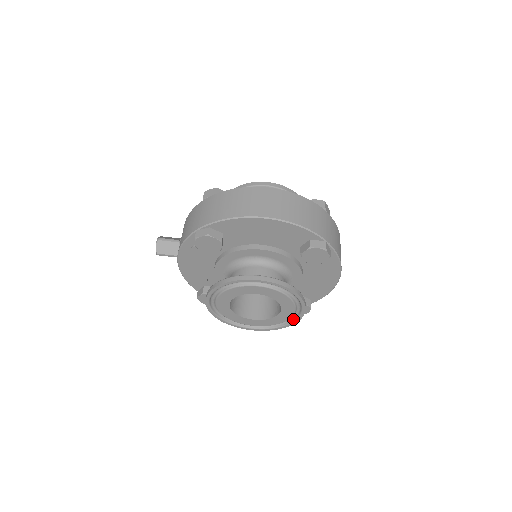
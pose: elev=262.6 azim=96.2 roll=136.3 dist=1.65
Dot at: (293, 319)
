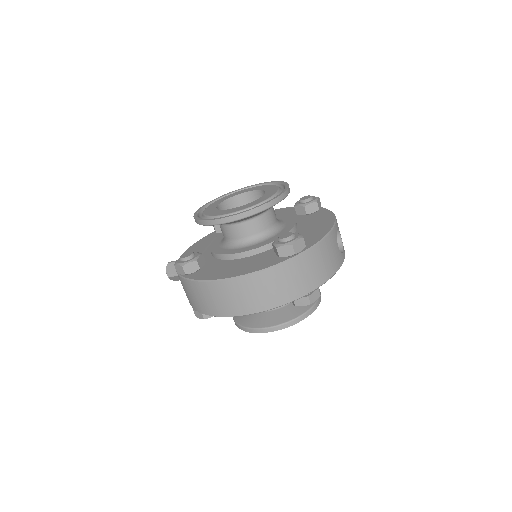
Dot at: occluded
